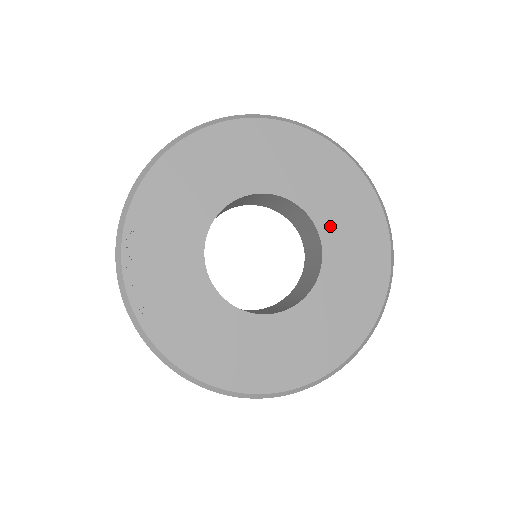
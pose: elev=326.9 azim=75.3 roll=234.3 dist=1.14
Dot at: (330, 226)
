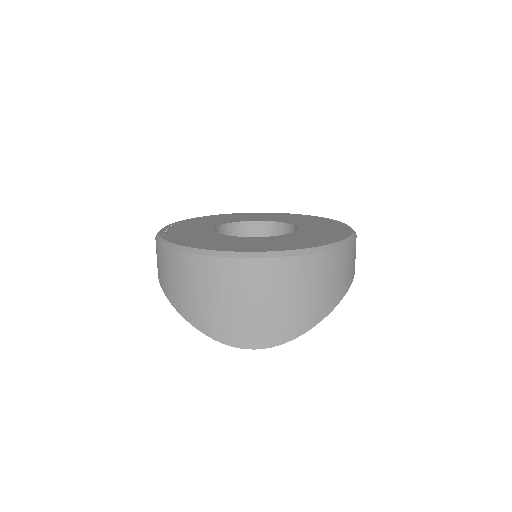
Dot at: (305, 226)
